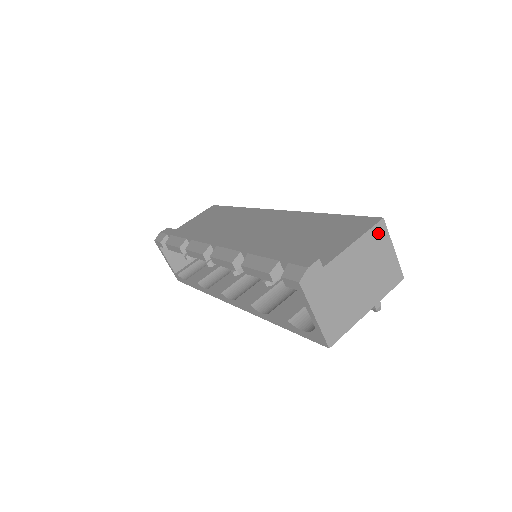
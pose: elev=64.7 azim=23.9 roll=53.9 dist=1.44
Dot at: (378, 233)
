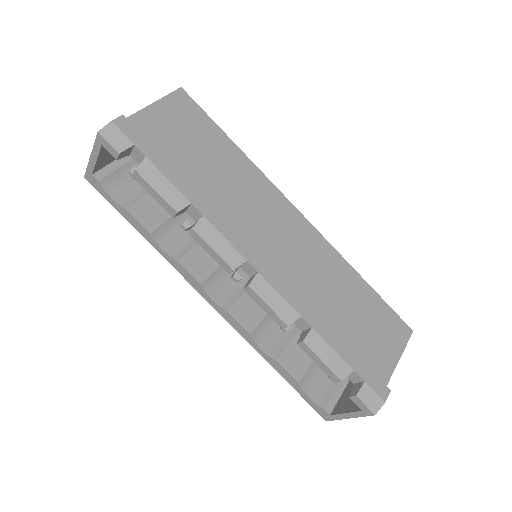
Dot at: occluded
